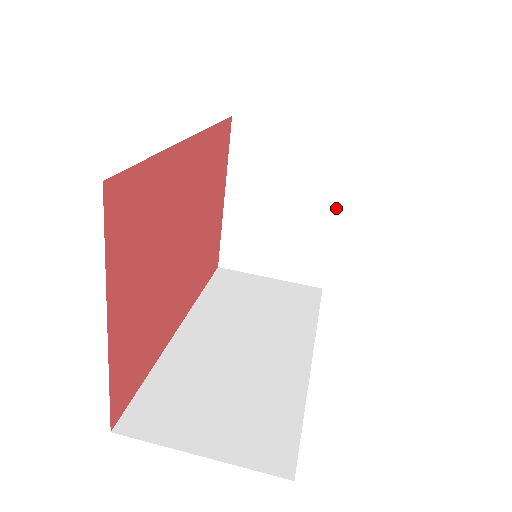
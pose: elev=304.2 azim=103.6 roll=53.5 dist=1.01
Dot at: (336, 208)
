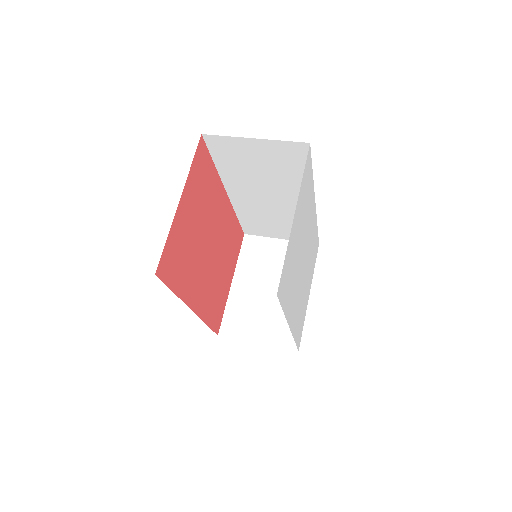
Dot at: occluded
